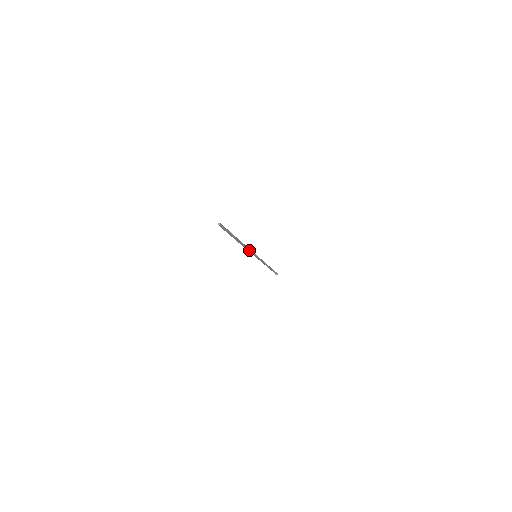
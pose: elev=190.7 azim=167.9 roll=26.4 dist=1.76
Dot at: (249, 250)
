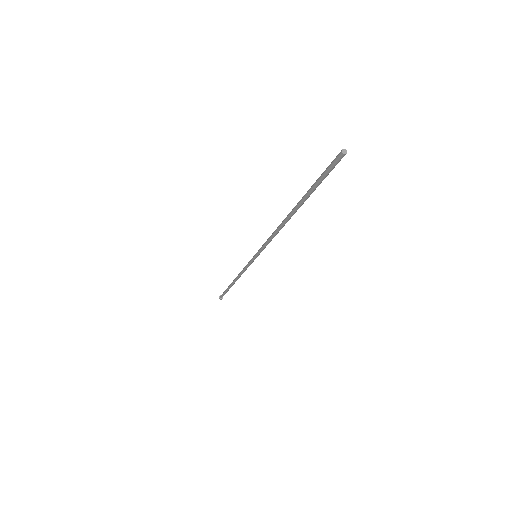
Dot at: (271, 239)
